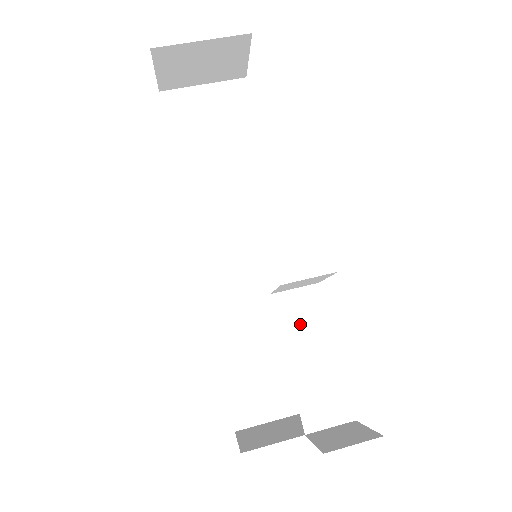
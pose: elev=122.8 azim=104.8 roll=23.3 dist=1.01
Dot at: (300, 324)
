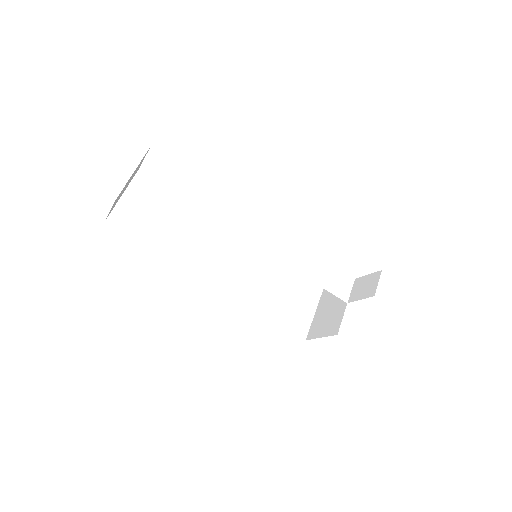
Dot at: (307, 265)
